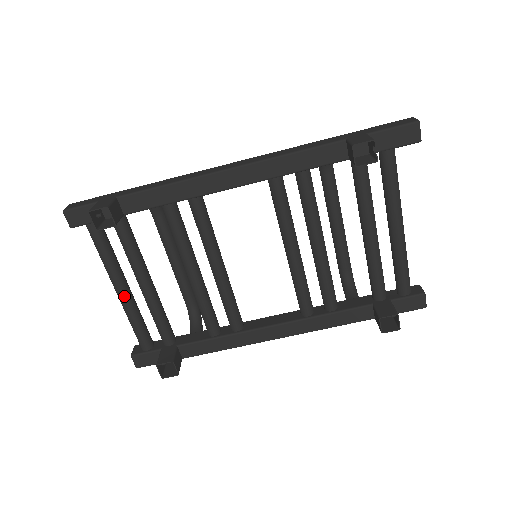
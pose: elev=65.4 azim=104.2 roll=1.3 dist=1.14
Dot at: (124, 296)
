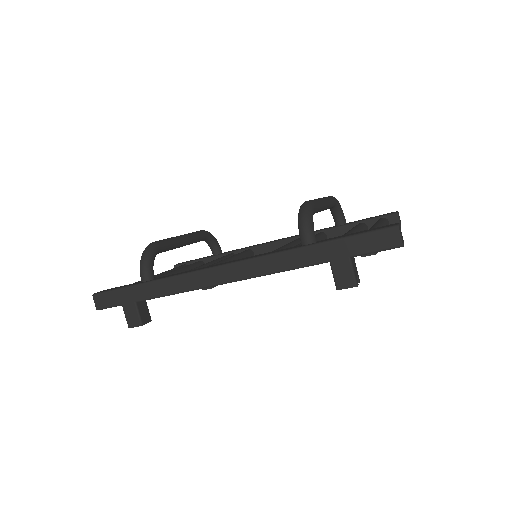
Dot at: occluded
